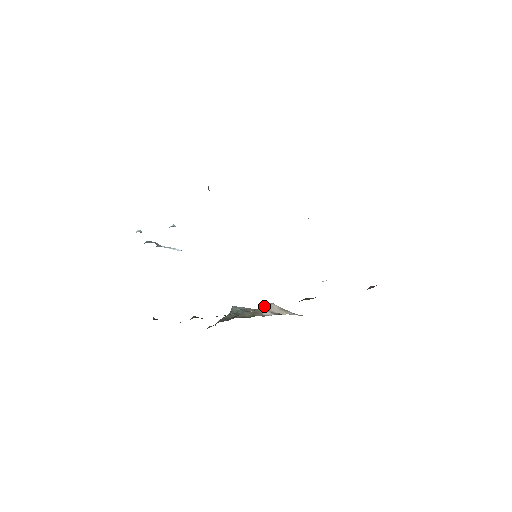
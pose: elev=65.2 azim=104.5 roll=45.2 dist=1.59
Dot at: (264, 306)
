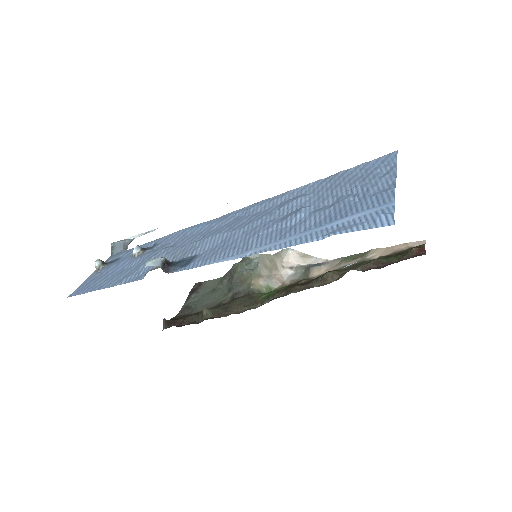
Dot at: (280, 254)
